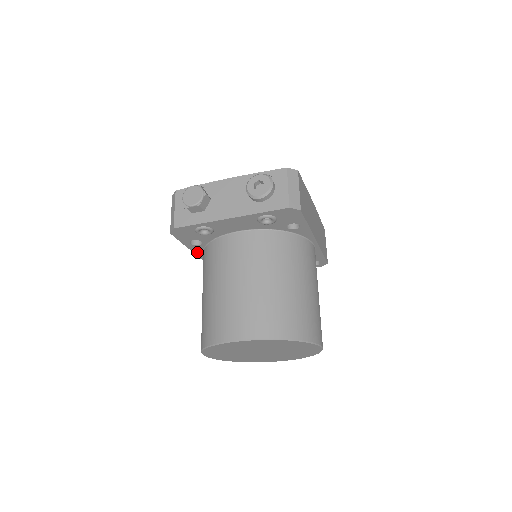
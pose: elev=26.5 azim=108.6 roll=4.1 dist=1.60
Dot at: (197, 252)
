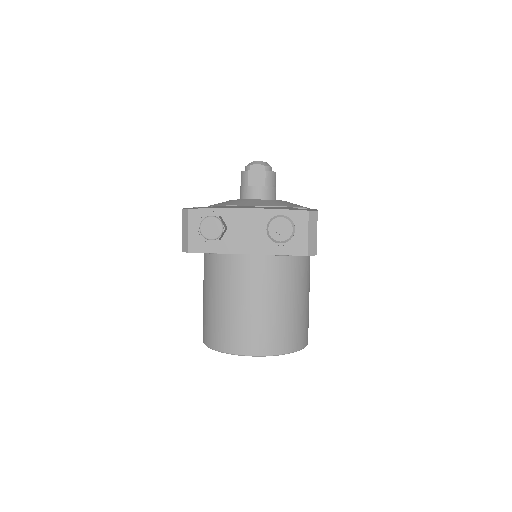
Dot at: occluded
